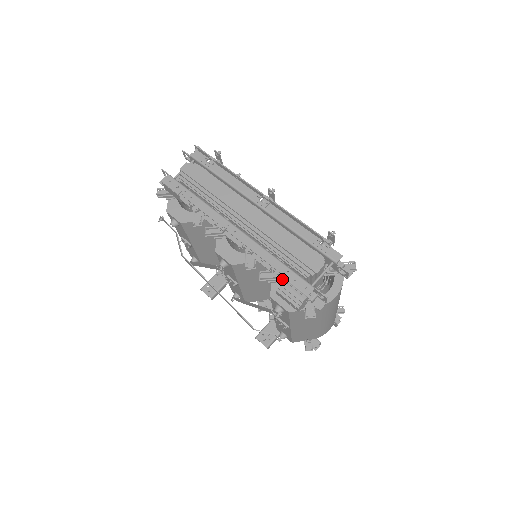
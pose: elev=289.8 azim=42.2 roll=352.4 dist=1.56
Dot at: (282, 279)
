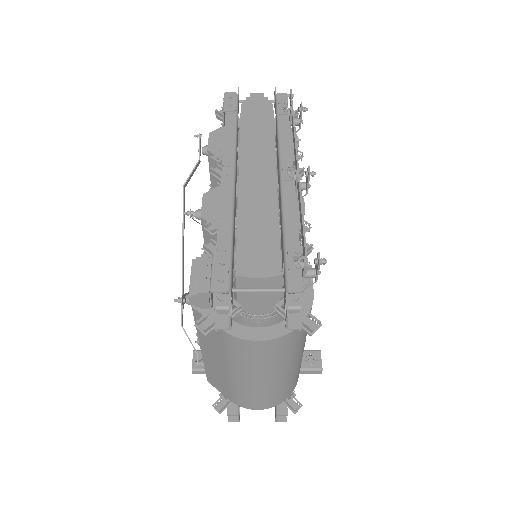
Dot at: occluded
